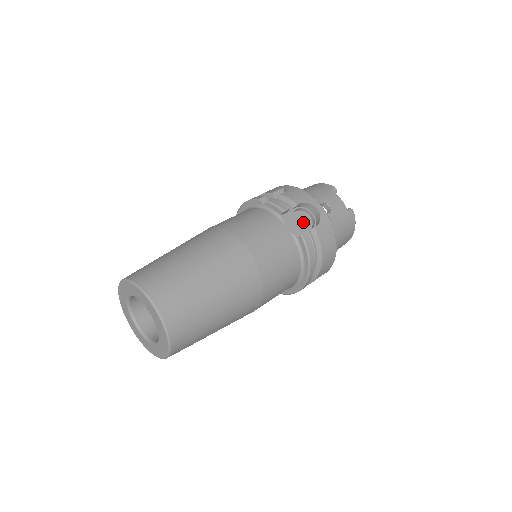
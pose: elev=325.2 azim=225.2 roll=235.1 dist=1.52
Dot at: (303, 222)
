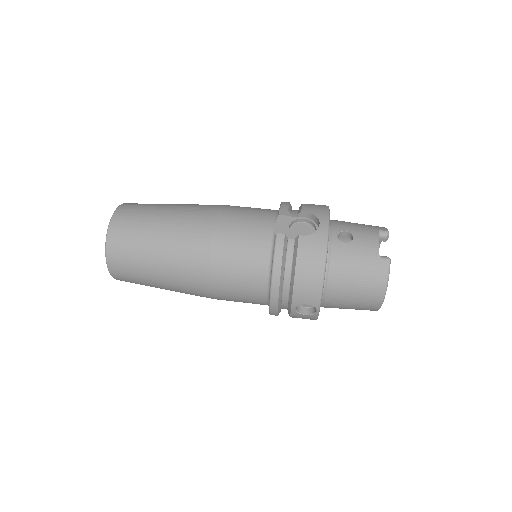
Dot at: (303, 233)
